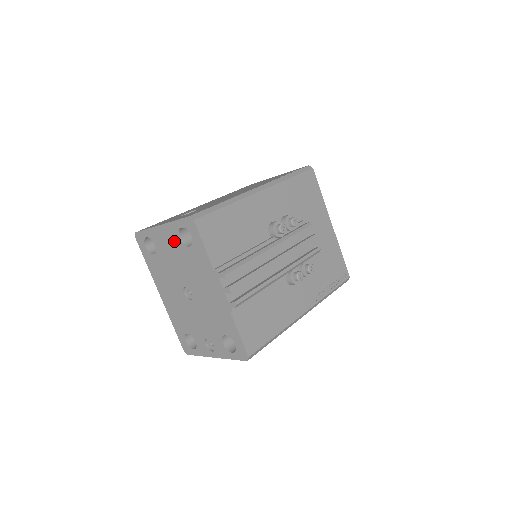
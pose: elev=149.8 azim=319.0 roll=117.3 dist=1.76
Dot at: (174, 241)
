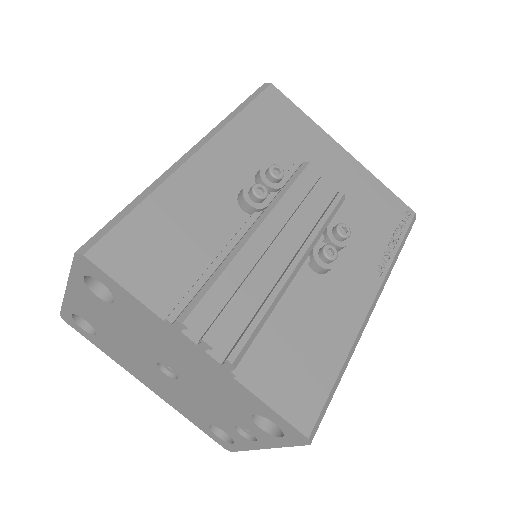
Dot at: (95, 303)
